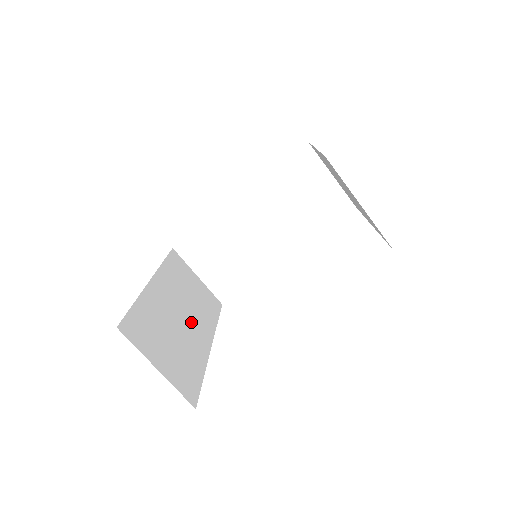
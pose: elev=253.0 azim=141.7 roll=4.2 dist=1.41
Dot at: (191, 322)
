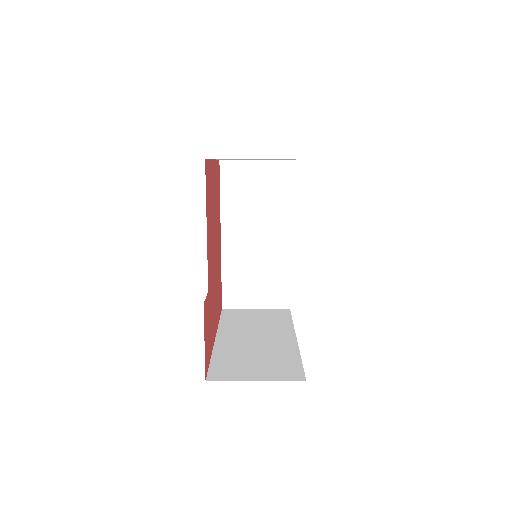
Dot at: (268, 338)
